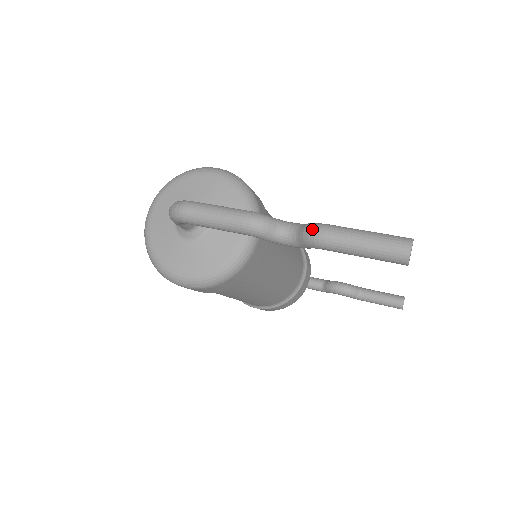
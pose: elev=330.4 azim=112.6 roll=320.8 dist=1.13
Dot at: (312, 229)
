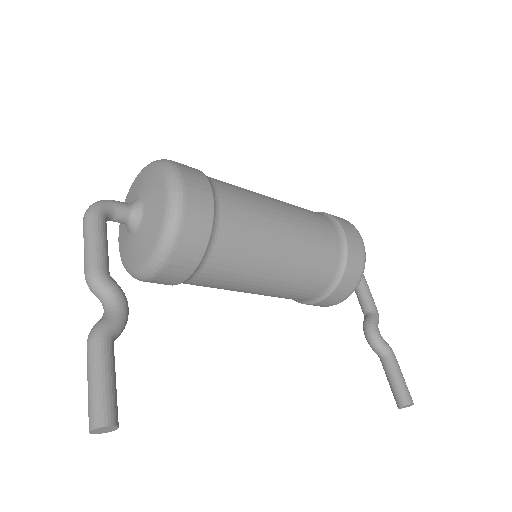
Dot at: (91, 331)
